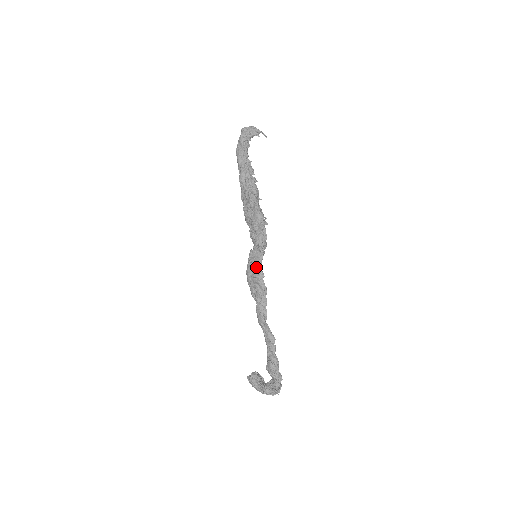
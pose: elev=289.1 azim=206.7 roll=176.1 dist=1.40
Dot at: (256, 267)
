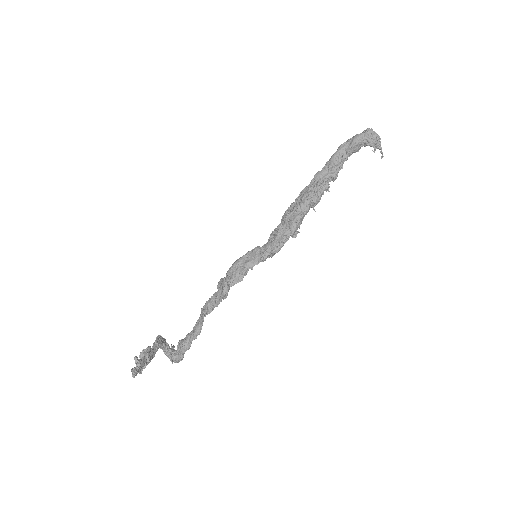
Dot at: (245, 266)
